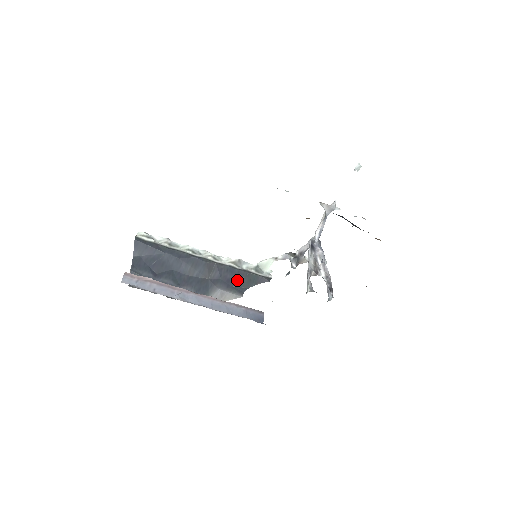
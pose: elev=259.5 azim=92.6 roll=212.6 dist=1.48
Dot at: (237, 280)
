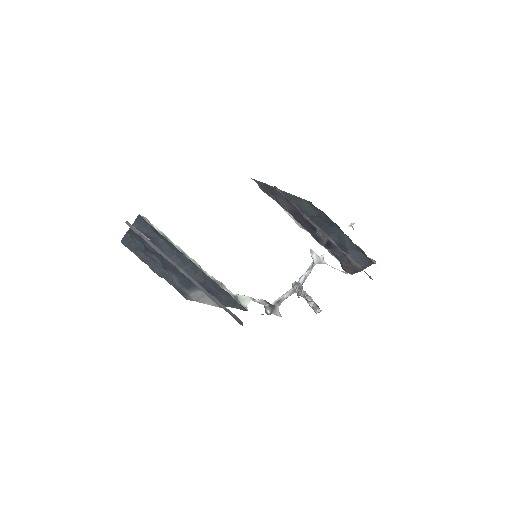
Dot at: (218, 294)
